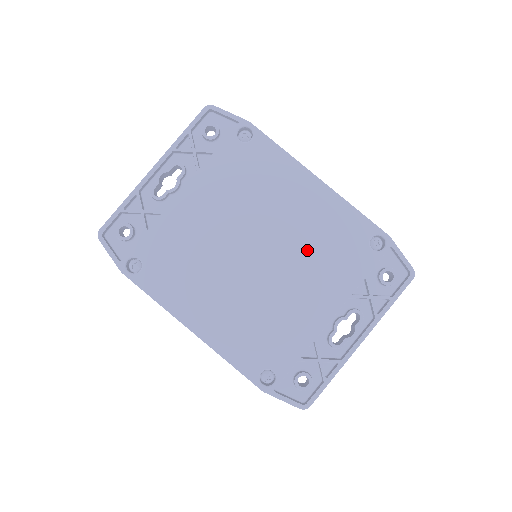
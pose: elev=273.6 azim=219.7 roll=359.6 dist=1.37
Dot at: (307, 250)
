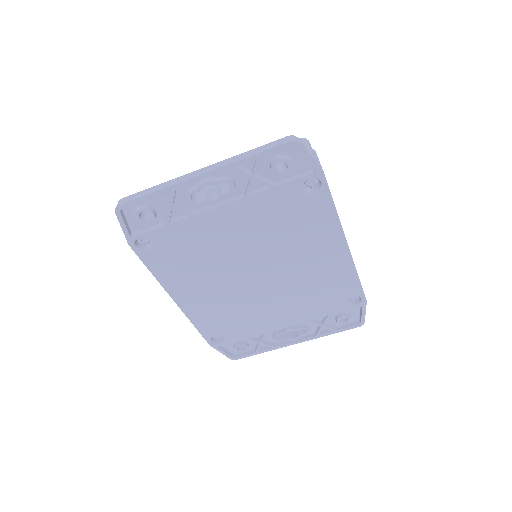
Dot at: (300, 287)
